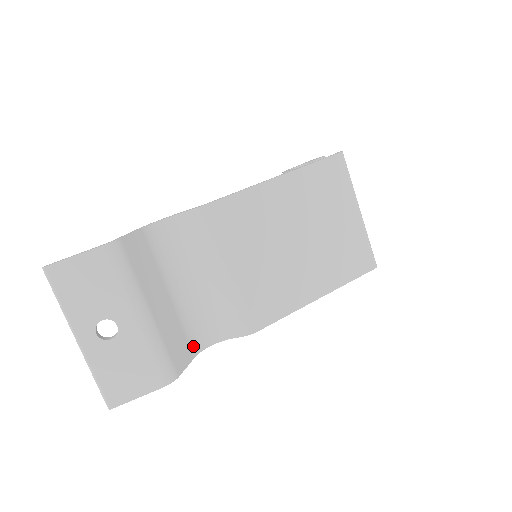
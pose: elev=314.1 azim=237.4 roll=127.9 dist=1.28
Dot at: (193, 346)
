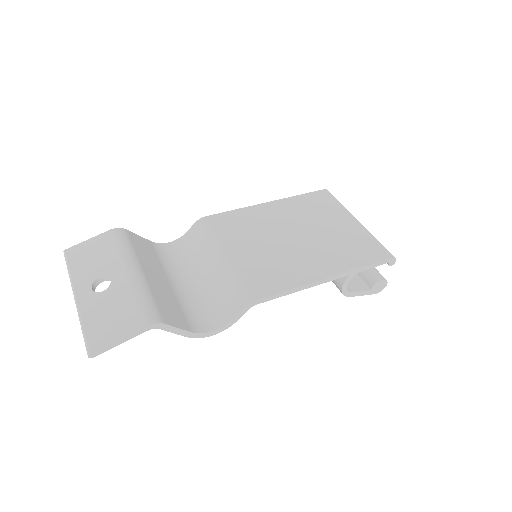
Dot at: (192, 325)
